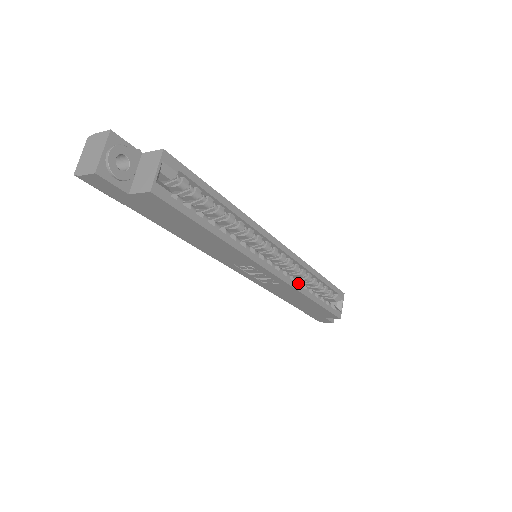
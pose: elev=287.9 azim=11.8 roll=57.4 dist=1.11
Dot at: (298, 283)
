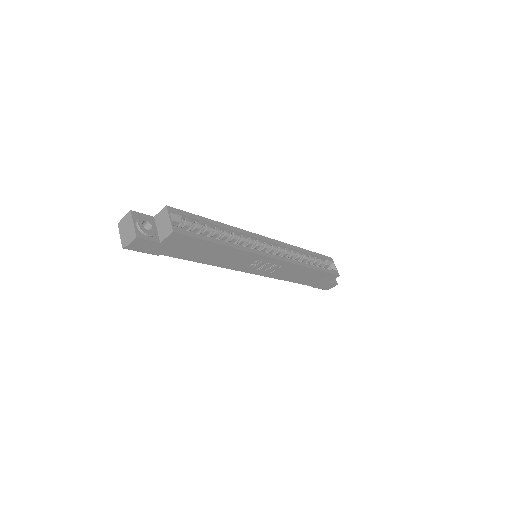
Dot at: occluded
